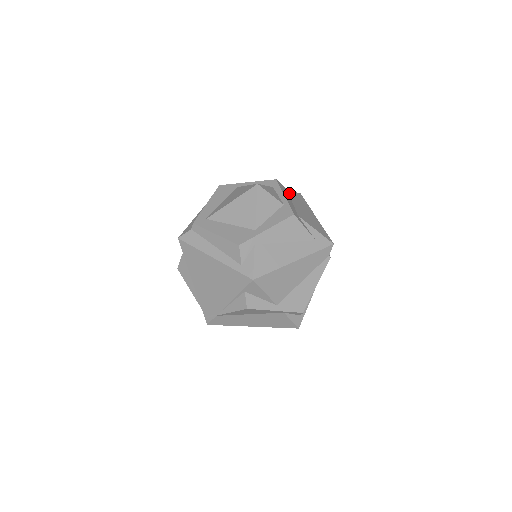
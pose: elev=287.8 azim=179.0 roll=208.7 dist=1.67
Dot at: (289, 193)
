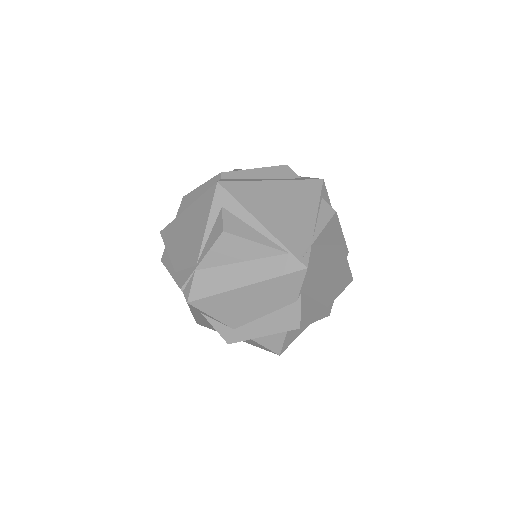
Dot at: occluded
